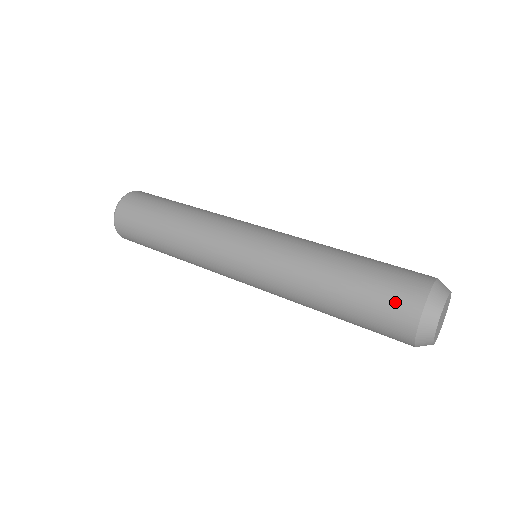
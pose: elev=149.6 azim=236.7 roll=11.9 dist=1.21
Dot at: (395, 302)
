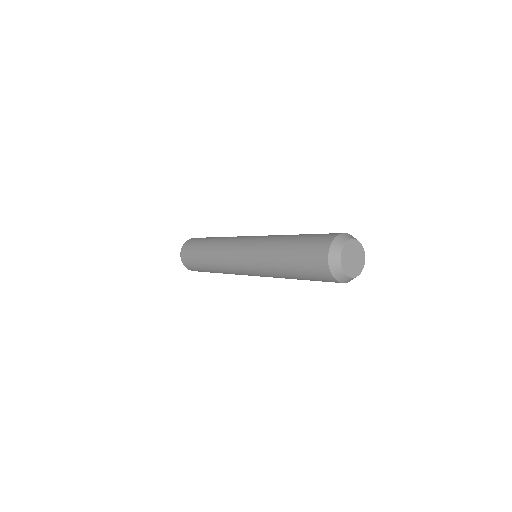
Dot at: (327, 234)
